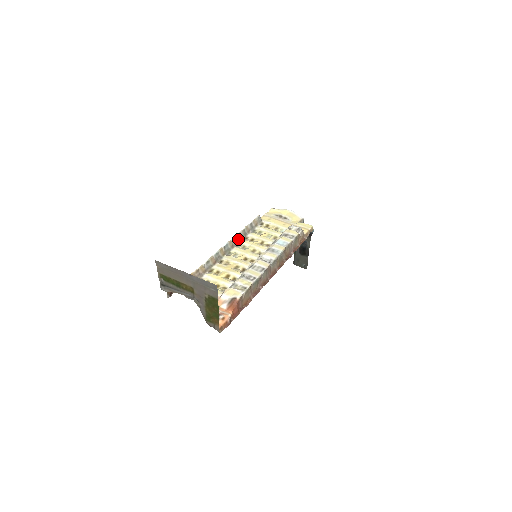
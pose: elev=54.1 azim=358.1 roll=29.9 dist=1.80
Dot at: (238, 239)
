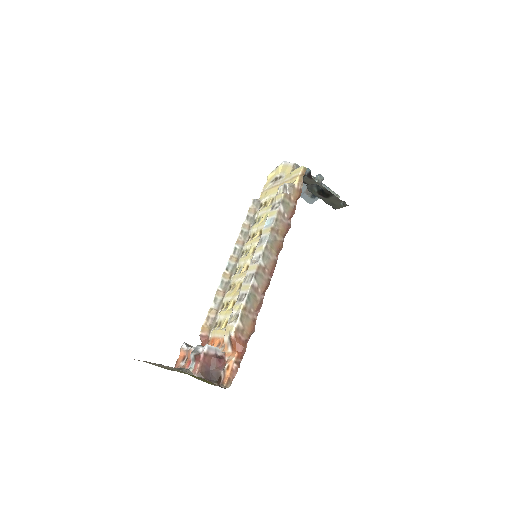
Dot at: (240, 247)
